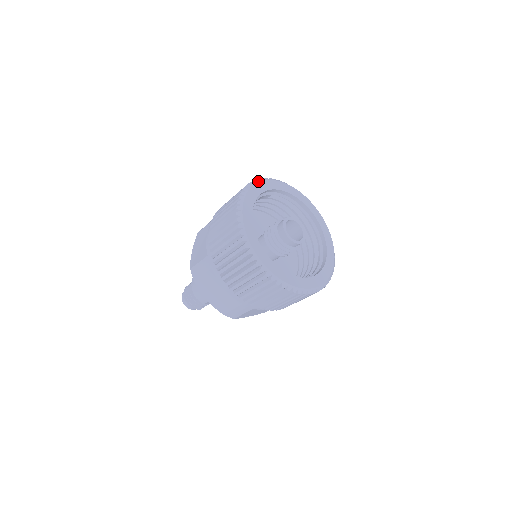
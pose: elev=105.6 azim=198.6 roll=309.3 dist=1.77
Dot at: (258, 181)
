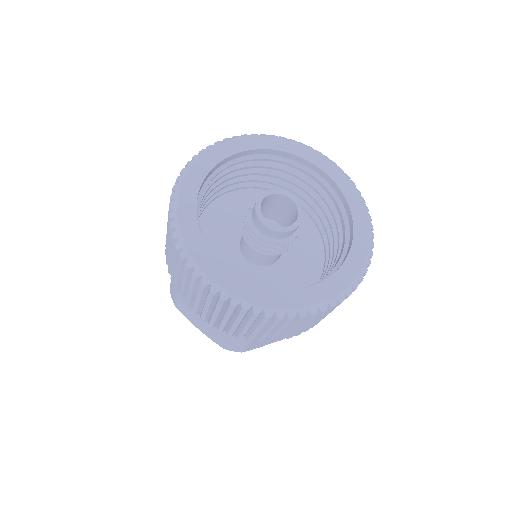
Dot at: (175, 220)
